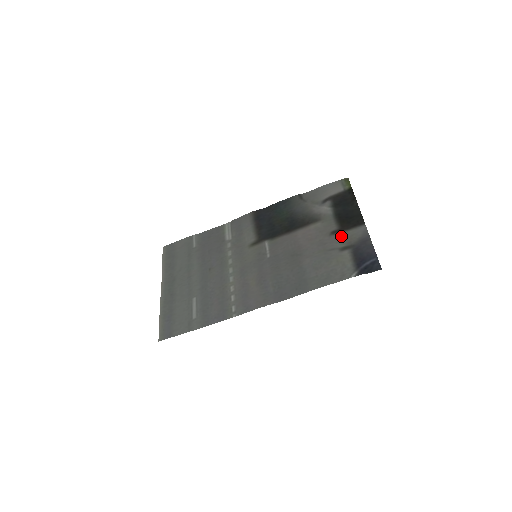
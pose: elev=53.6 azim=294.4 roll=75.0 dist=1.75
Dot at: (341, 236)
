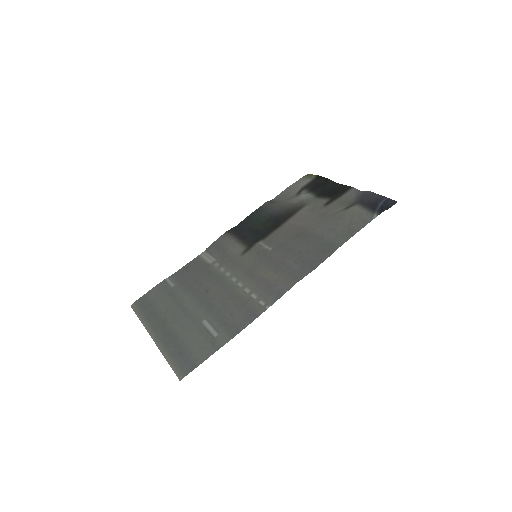
Dot at: (337, 203)
